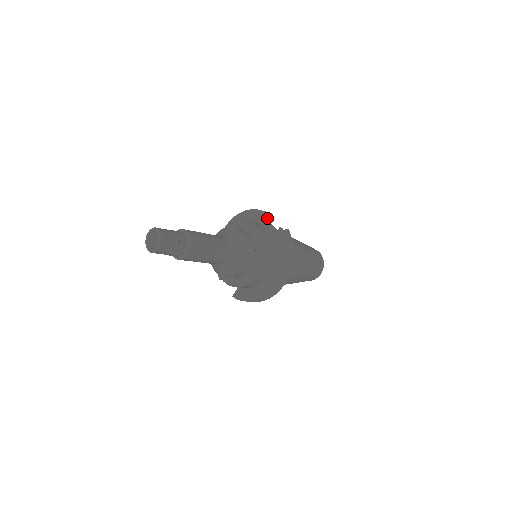
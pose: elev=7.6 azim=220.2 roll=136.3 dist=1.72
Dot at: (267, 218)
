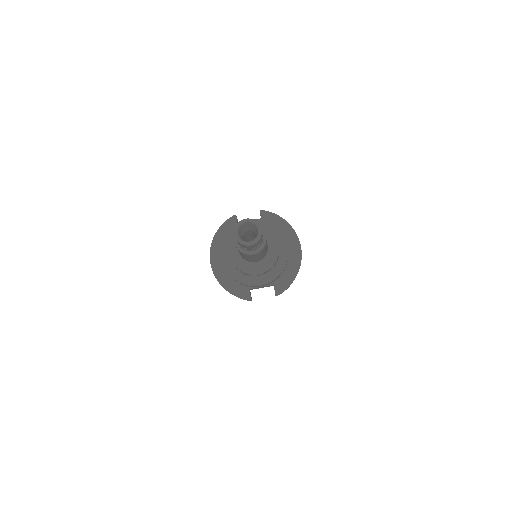
Dot at: occluded
